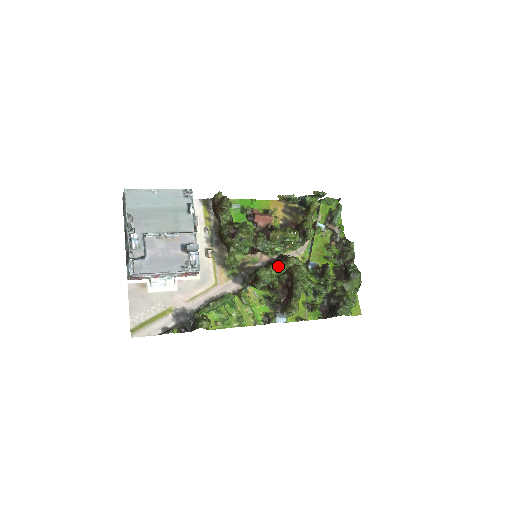
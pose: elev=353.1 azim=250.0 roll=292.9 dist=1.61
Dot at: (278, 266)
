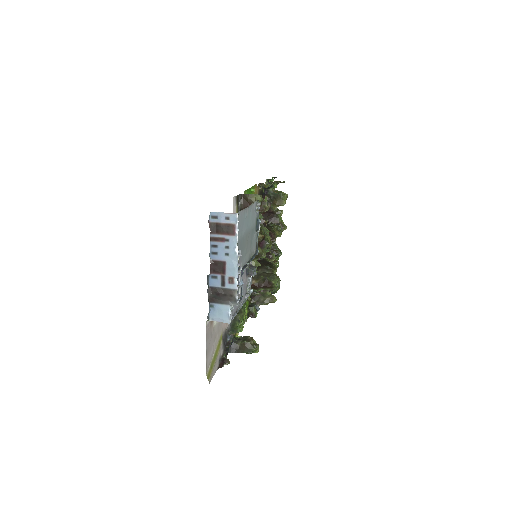
Dot at: occluded
